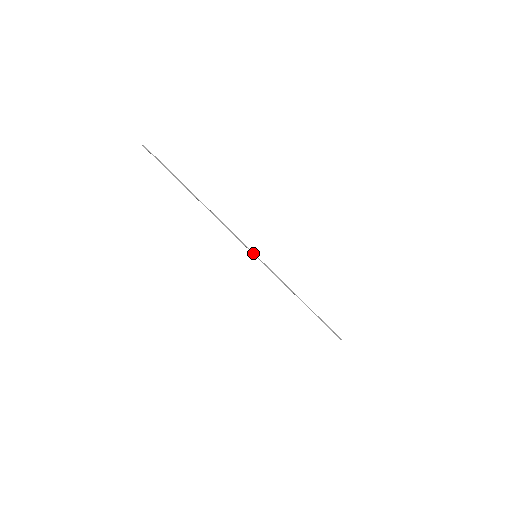
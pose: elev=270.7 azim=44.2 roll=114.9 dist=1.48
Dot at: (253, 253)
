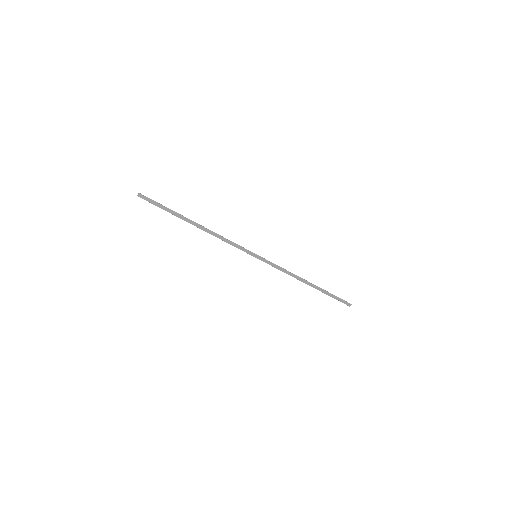
Dot at: (253, 253)
